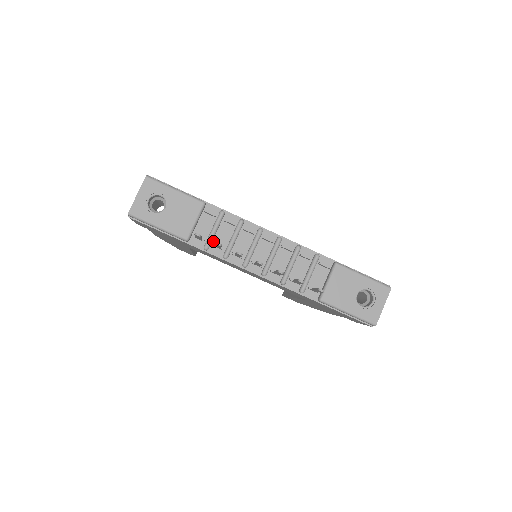
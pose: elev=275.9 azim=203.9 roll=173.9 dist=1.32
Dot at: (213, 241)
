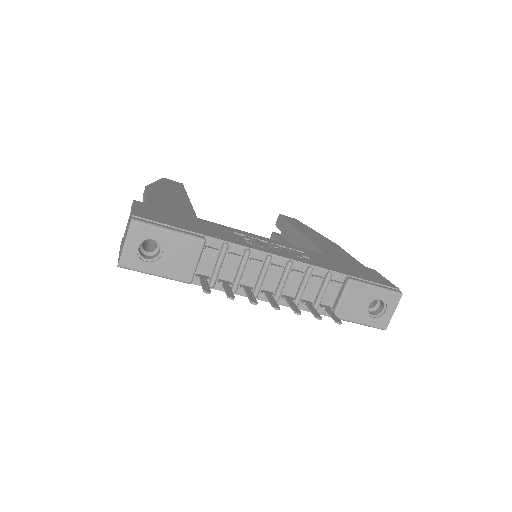
Dot at: (218, 276)
